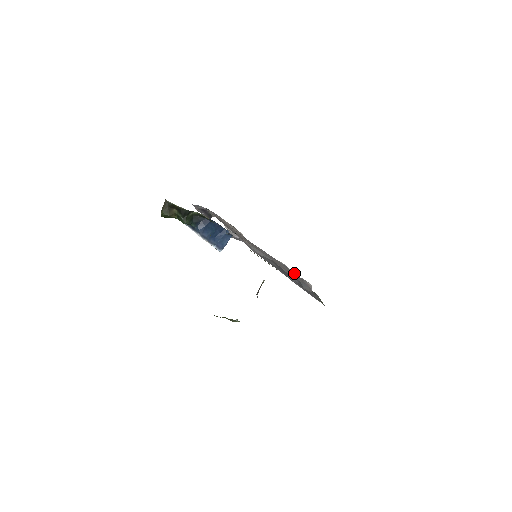
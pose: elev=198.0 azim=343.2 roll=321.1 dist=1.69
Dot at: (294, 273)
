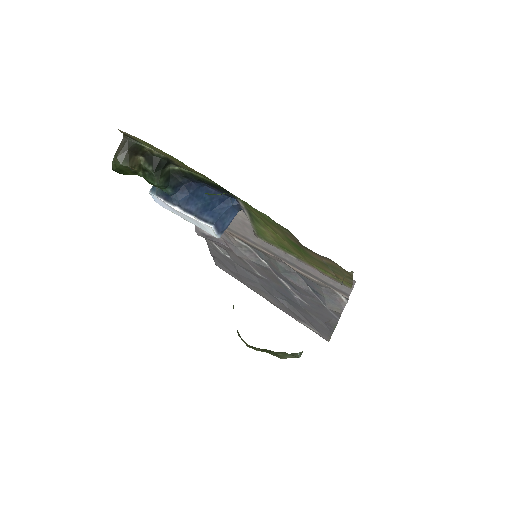
Dot at: occluded
